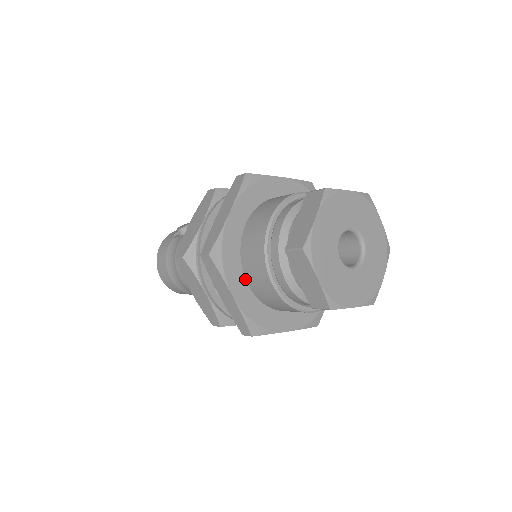
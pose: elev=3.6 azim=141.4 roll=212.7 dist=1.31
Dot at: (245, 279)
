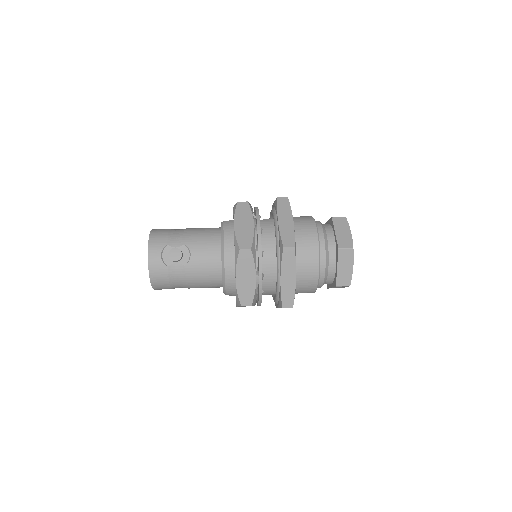
Dot at: occluded
